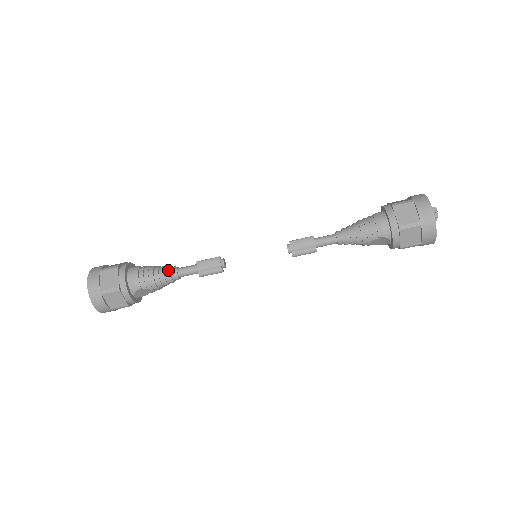
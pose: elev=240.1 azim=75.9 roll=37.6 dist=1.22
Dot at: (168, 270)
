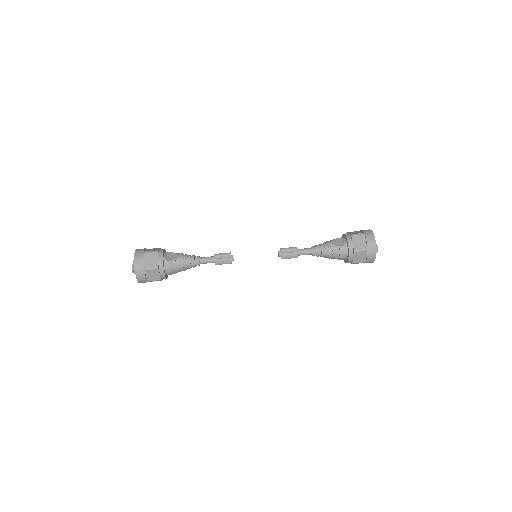
Dot at: occluded
